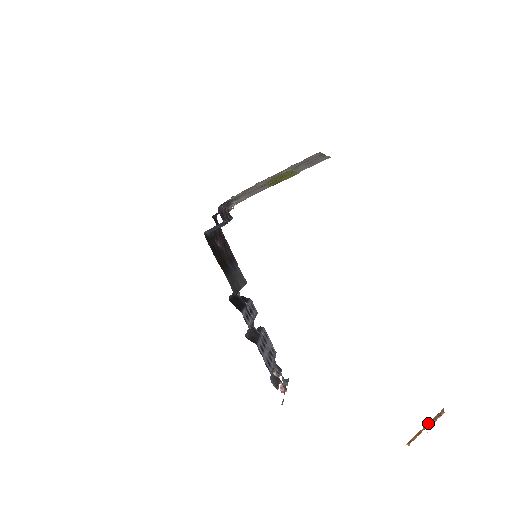
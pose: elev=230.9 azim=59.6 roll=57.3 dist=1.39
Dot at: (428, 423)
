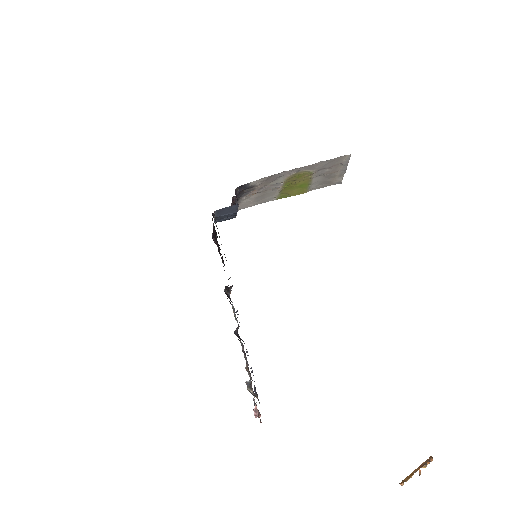
Dot at: (419, 466)
